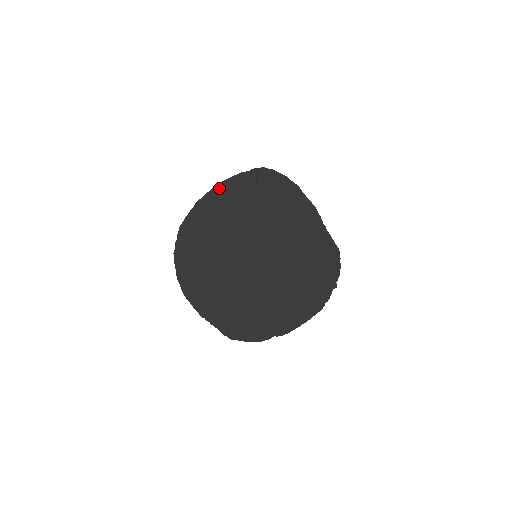
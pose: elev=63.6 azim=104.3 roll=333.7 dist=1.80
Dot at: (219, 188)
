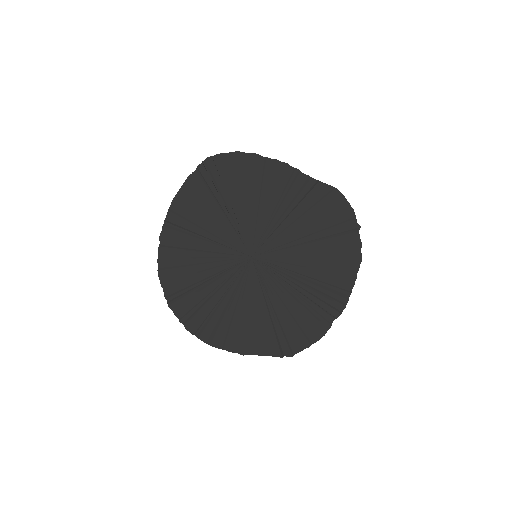
Dot at: (174, 207)
